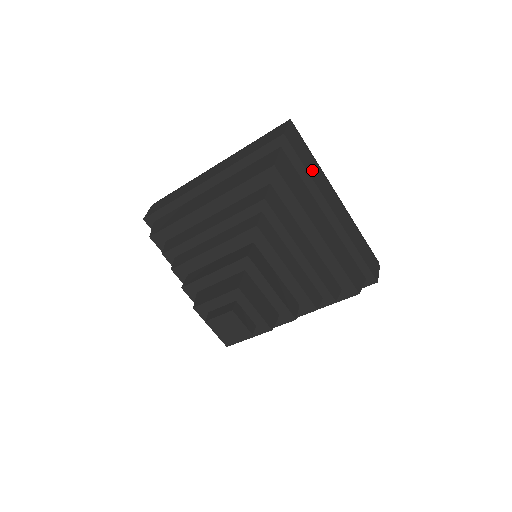
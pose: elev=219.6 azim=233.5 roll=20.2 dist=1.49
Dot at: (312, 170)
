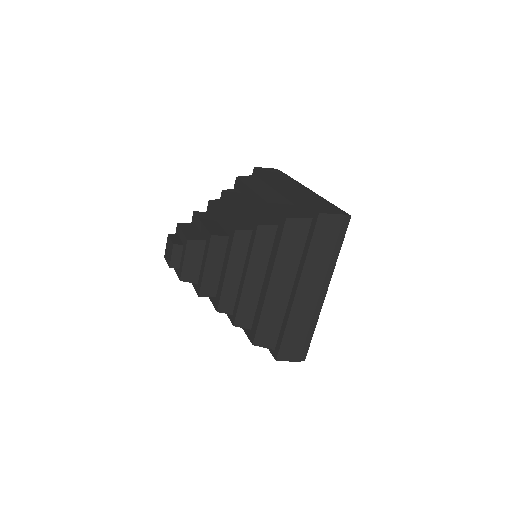
Dot at: (275, 177)
